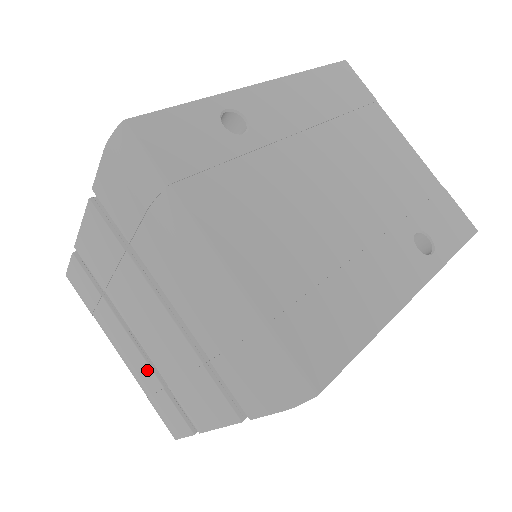
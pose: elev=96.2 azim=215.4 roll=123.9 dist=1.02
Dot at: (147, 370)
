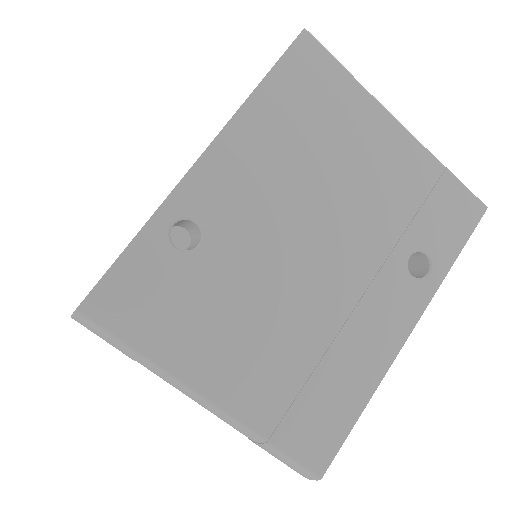
Dot at: occluded
